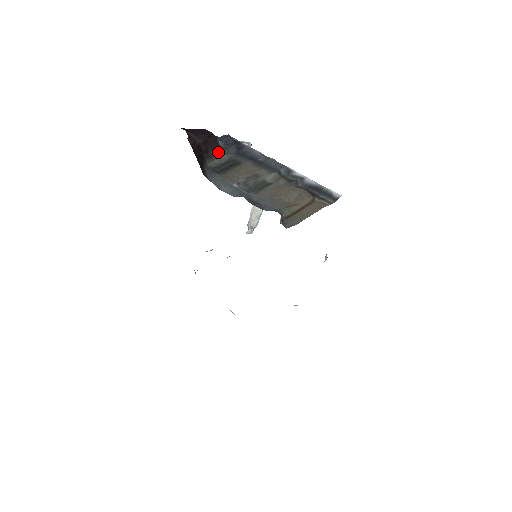
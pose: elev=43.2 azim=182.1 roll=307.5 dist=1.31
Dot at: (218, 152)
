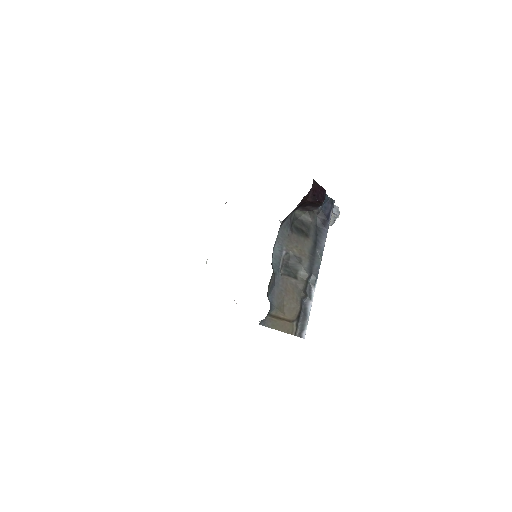
Dot at: (312, 210)
